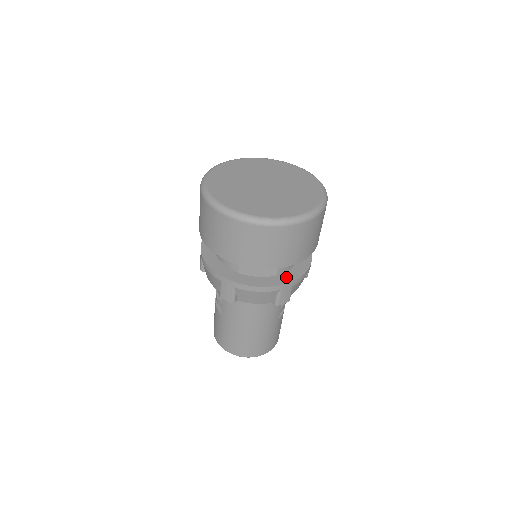
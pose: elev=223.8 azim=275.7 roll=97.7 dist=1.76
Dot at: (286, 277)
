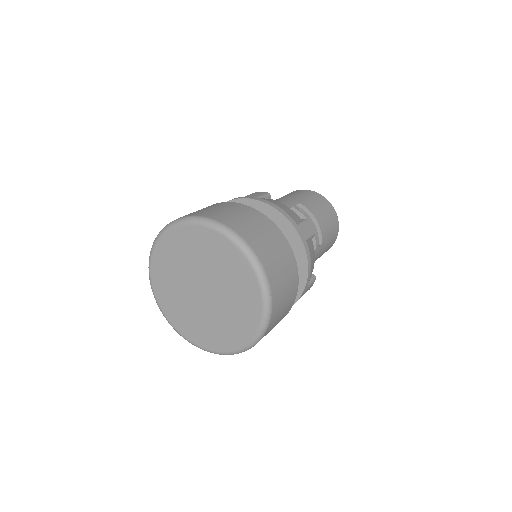
Dot at: occluded
